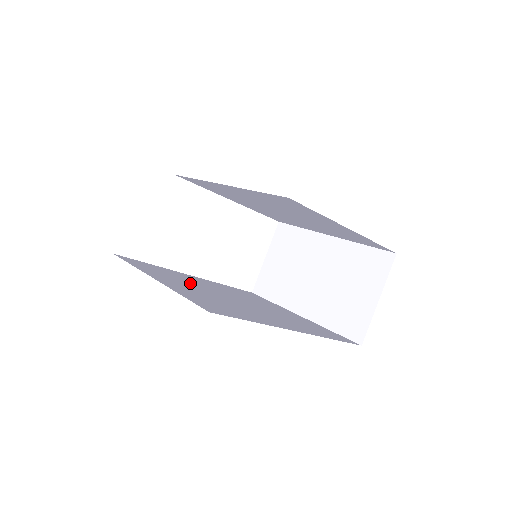
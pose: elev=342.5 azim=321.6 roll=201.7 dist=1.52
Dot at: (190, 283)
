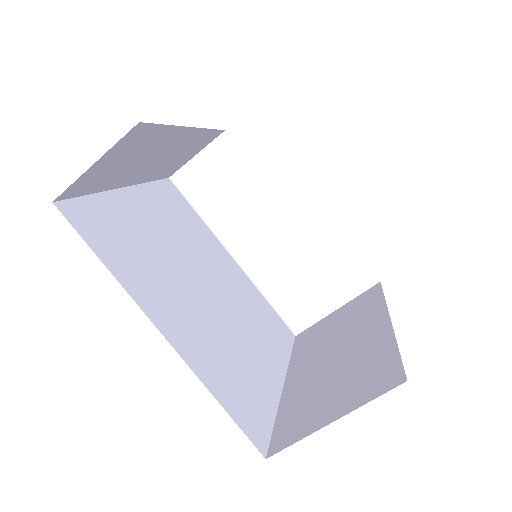
Dot at: (184, 237)
